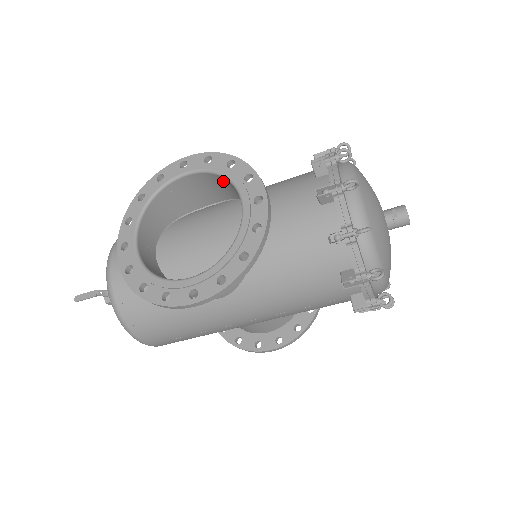
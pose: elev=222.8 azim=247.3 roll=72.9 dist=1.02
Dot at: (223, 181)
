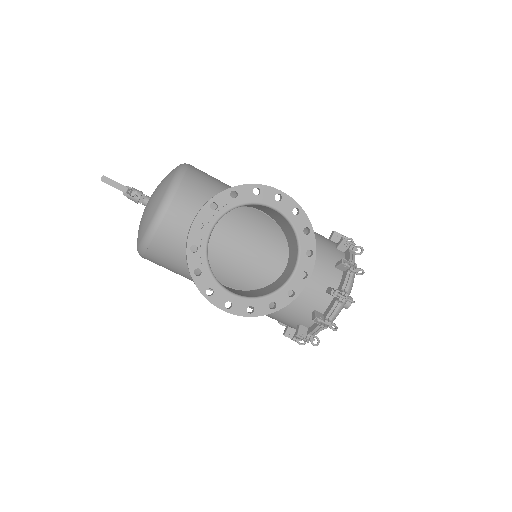
Dot at: (292, 232)
